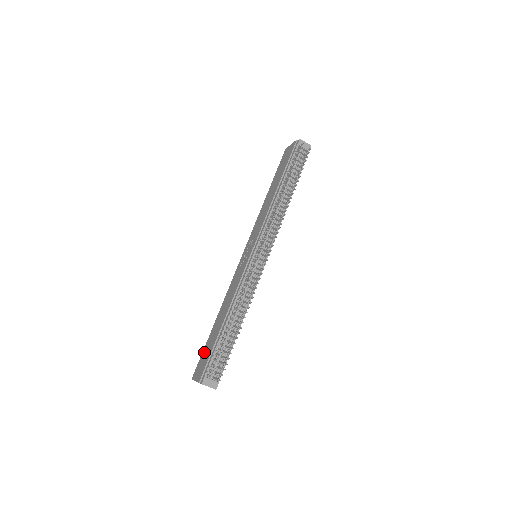
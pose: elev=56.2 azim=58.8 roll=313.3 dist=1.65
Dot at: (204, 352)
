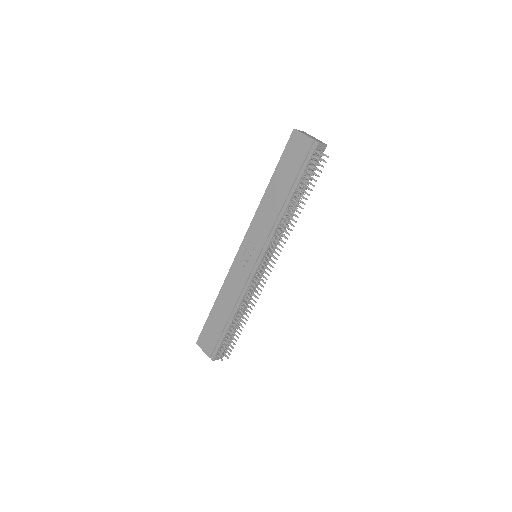
Dot at: (207, 329)
